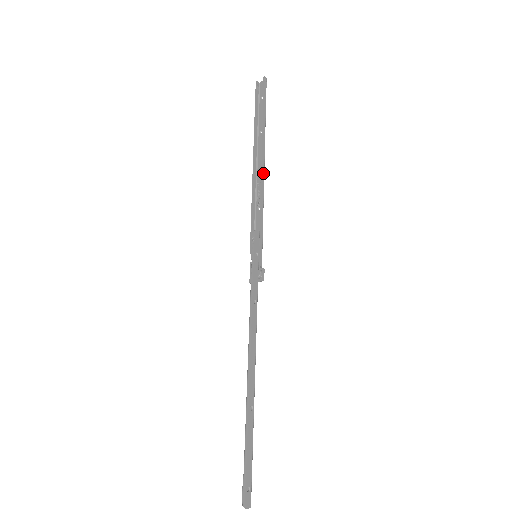
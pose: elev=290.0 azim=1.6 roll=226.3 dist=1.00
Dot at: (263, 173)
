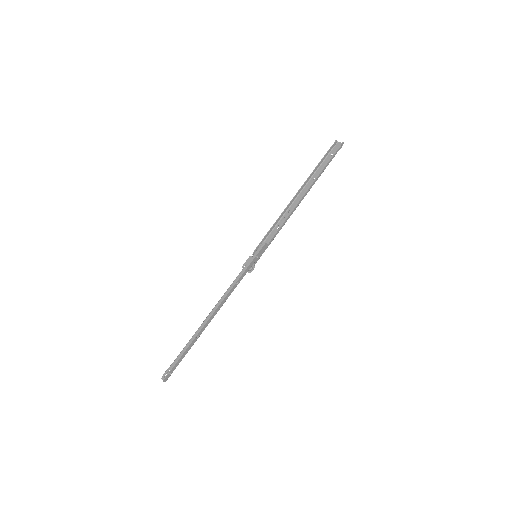
Dot at: occluded
